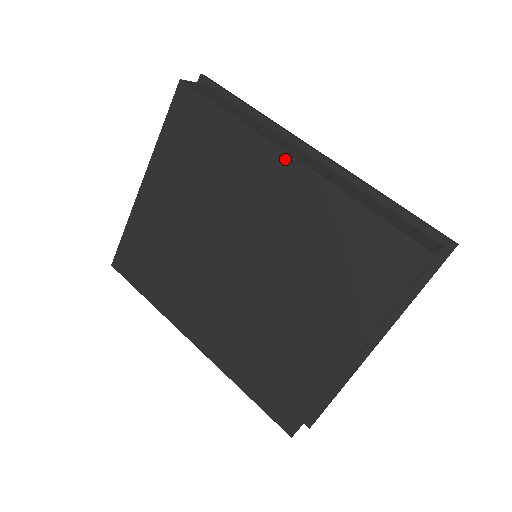
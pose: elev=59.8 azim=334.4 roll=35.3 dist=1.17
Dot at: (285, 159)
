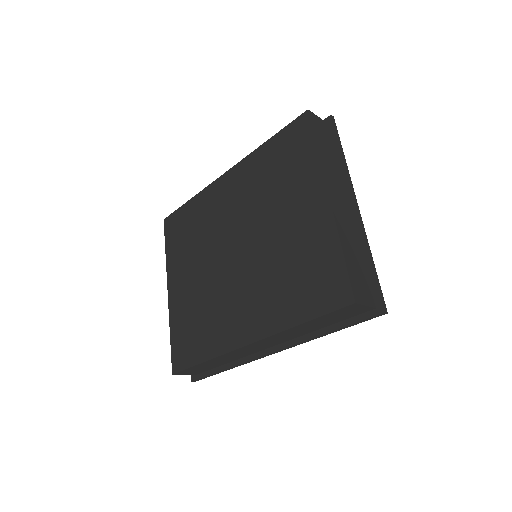
Dot at: (223, 178)
